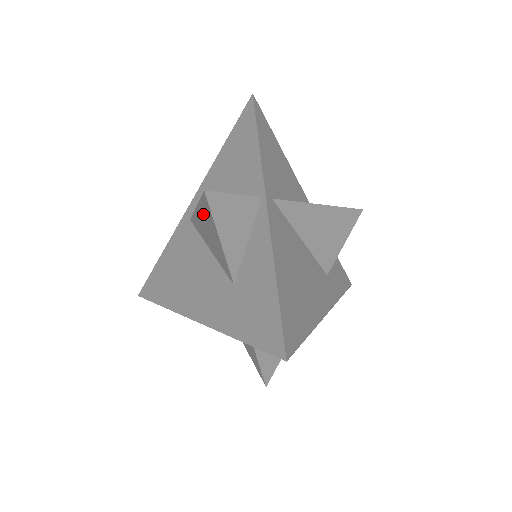
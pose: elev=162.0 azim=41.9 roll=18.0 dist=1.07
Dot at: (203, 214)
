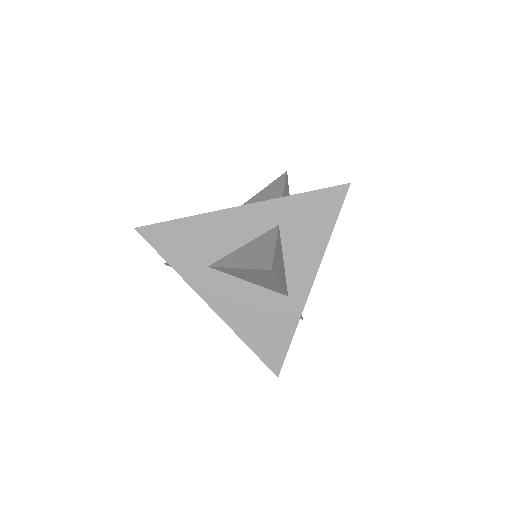
Dot at: (264, 192)
